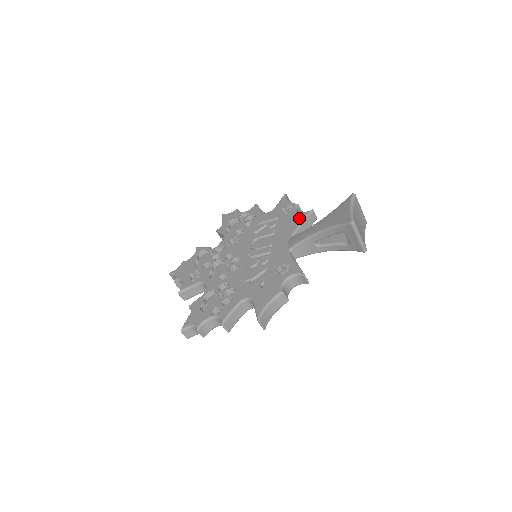
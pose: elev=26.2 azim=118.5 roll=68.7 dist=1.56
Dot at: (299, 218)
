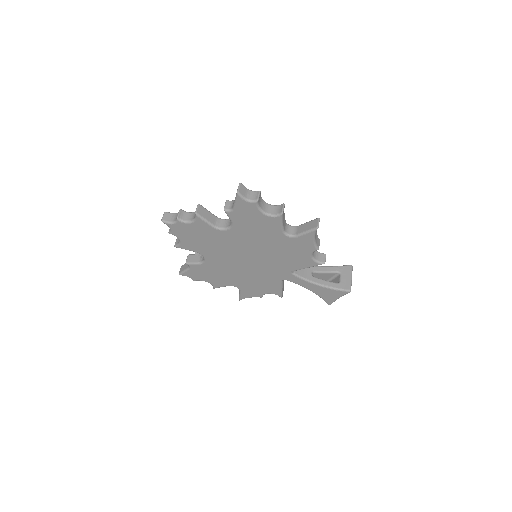
Dot at: occluded
